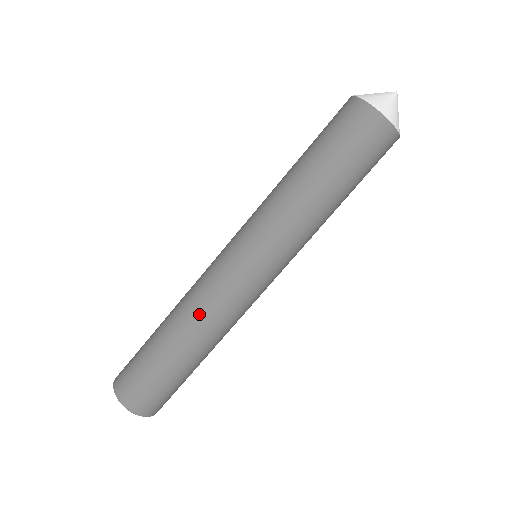
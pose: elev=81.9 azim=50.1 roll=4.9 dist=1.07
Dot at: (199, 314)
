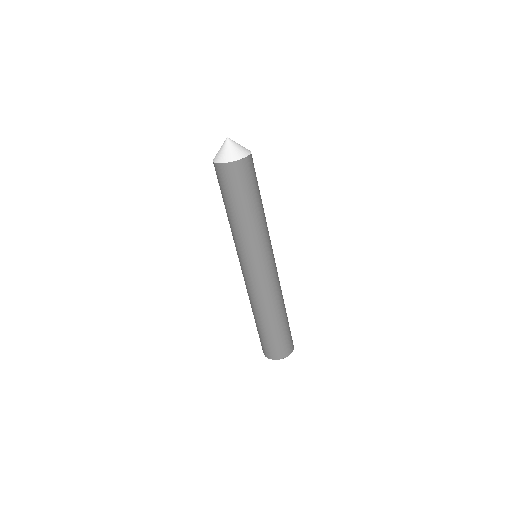
Dot at: (263, 302)
